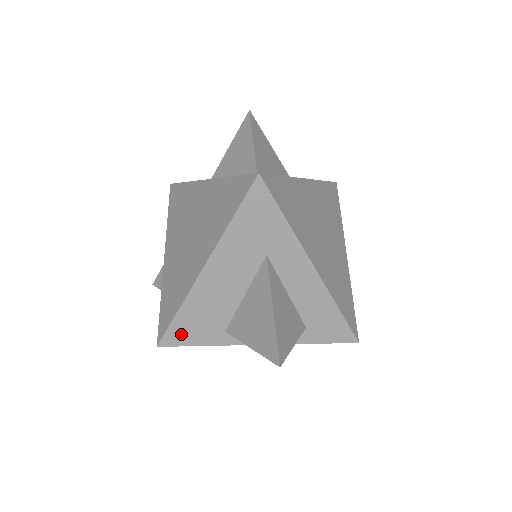
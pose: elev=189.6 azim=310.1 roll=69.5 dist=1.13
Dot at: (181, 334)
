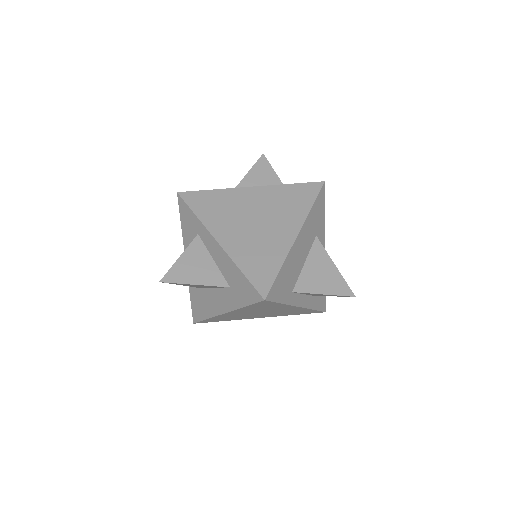
Dot at: (277, 290)
